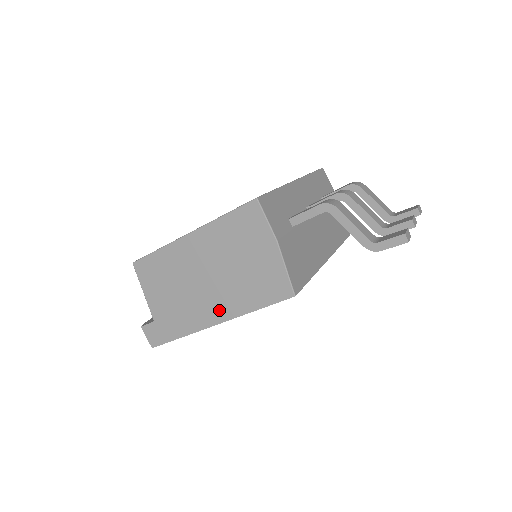
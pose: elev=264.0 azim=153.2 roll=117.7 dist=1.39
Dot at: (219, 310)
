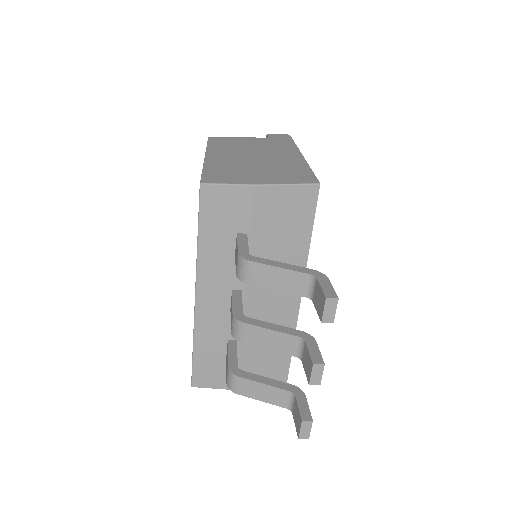
Dot at: occluded
